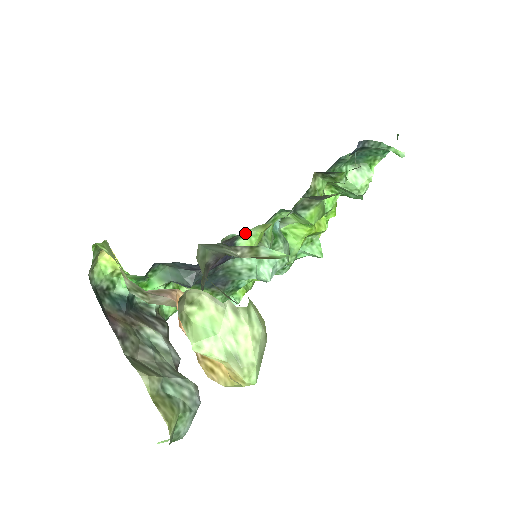
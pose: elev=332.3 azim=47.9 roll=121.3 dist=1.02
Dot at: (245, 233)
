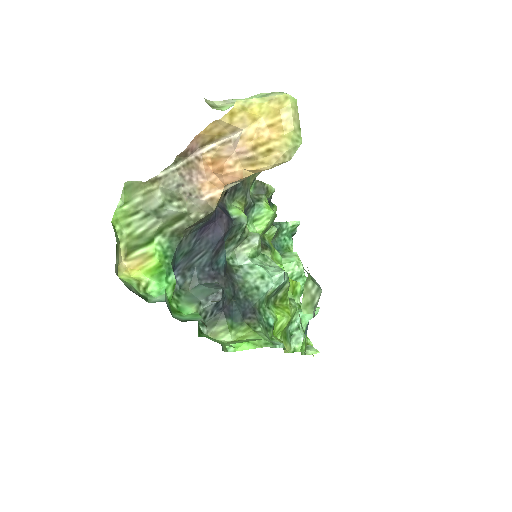
Dot at: (230, 207)
